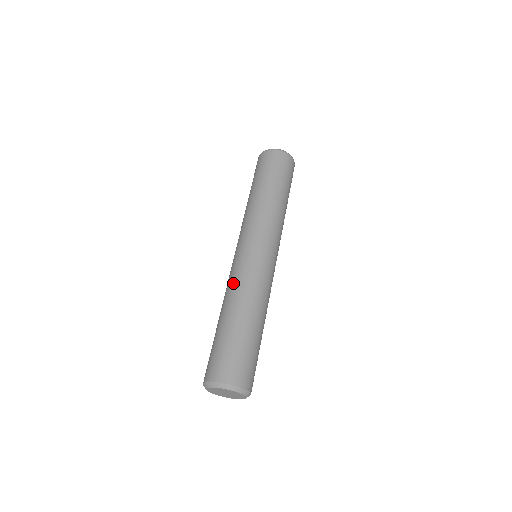
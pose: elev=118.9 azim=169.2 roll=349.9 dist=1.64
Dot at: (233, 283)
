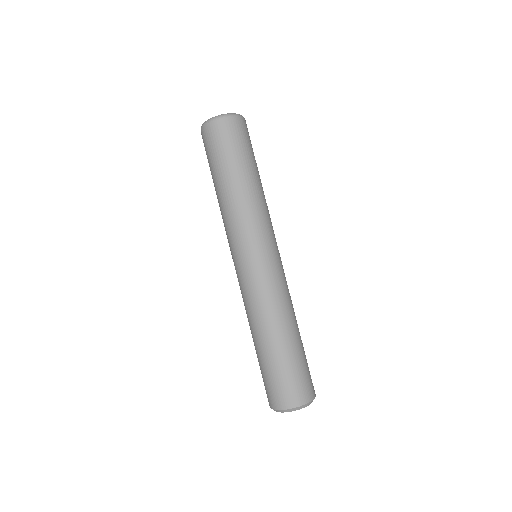
Dot at: (250, 306)
